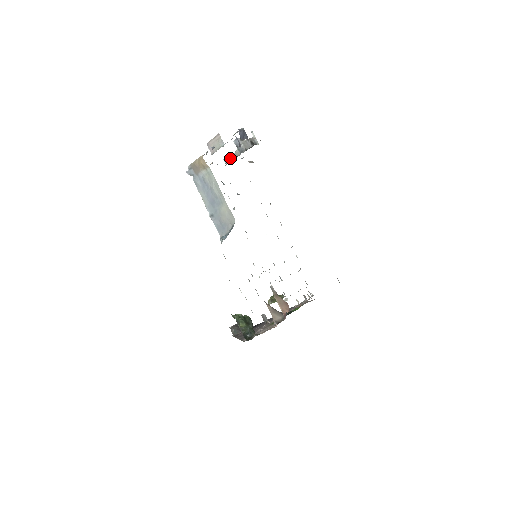
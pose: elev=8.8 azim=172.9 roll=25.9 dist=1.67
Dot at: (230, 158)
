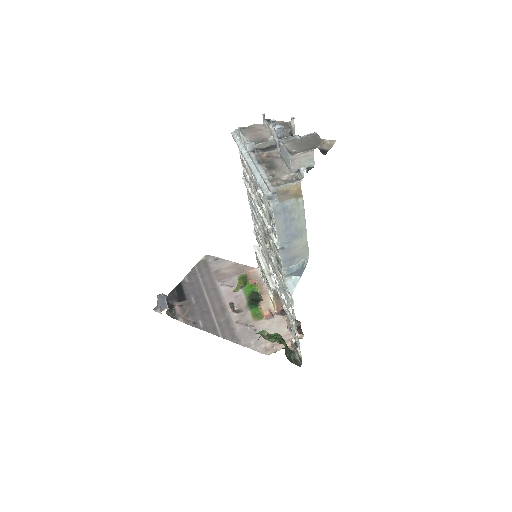
Dot at: (259, 145)
